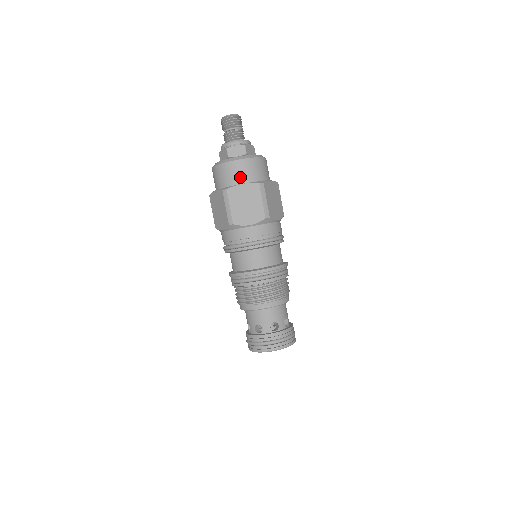
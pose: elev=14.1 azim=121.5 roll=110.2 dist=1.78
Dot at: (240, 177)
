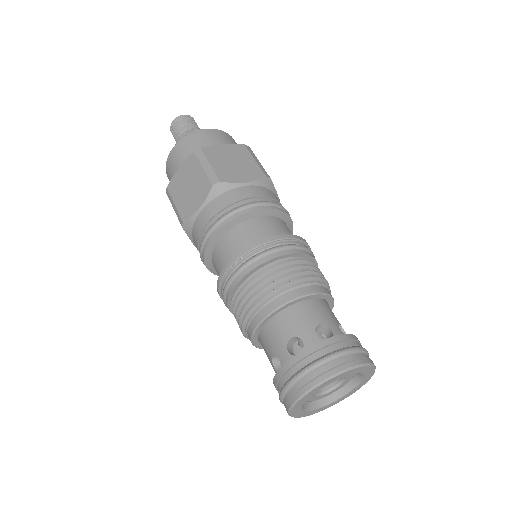
Dot at: (179, 164)
